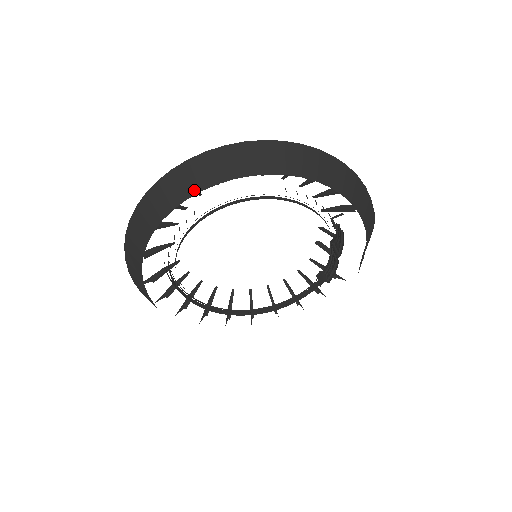
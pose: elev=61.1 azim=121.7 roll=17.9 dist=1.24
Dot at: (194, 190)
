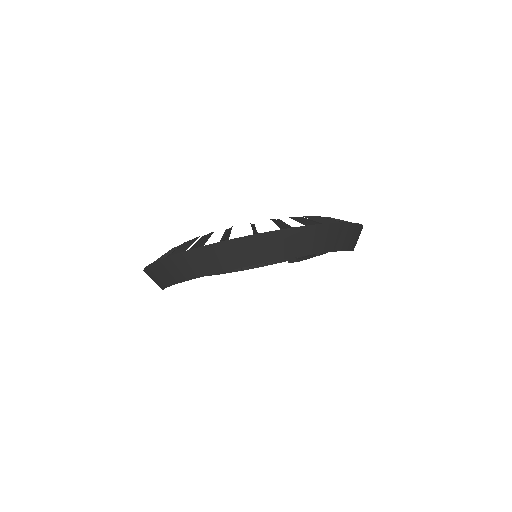
Dot at: (248, 262)
